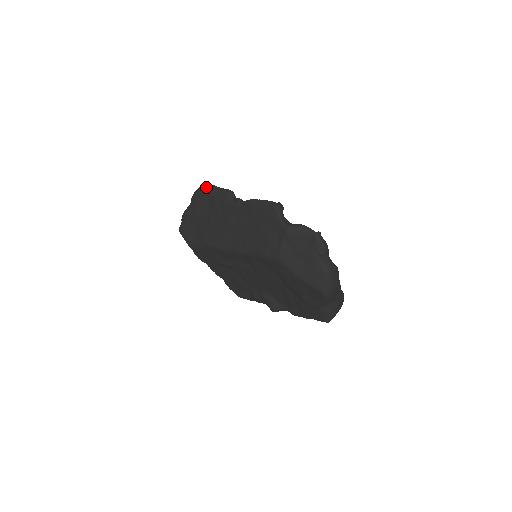
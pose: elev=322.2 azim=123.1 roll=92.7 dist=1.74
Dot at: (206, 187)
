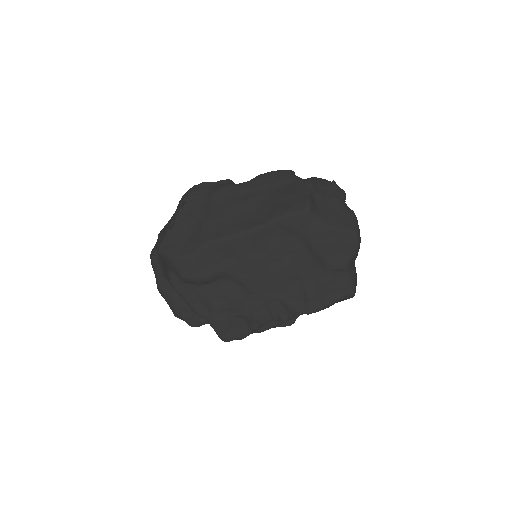
Dot at: (199, 185)
